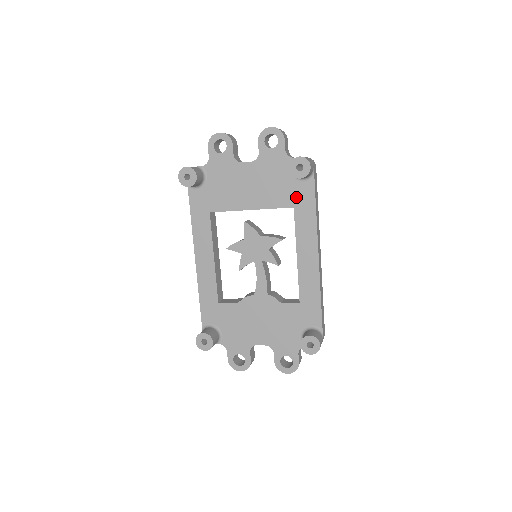
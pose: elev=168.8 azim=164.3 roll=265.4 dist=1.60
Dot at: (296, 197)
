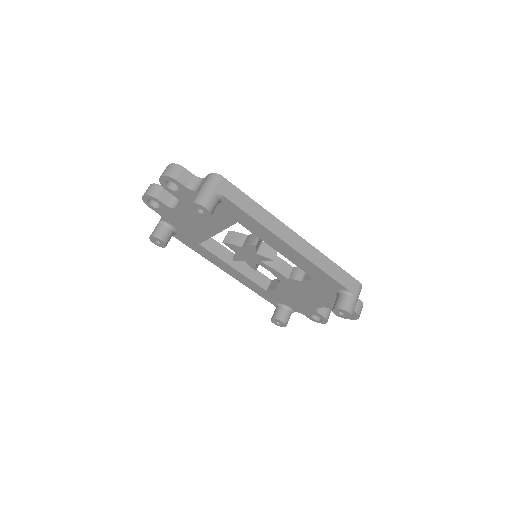
Dot at: (230, 215)
